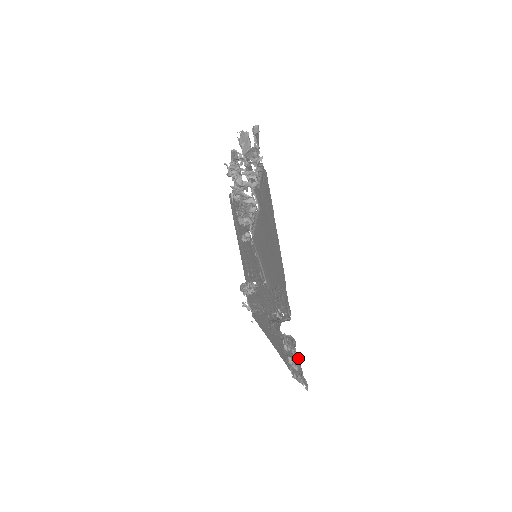
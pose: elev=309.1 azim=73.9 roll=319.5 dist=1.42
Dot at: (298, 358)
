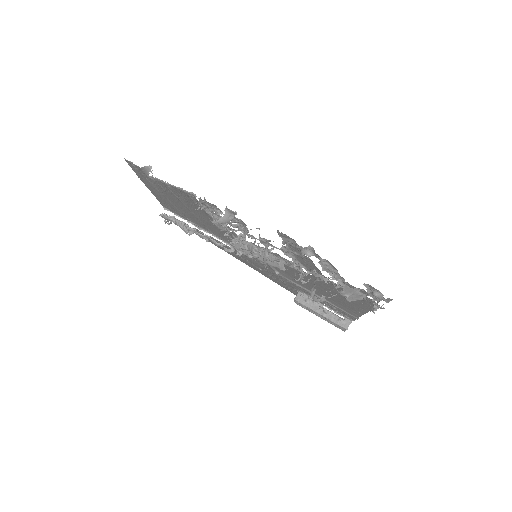
Dot at: occluded
